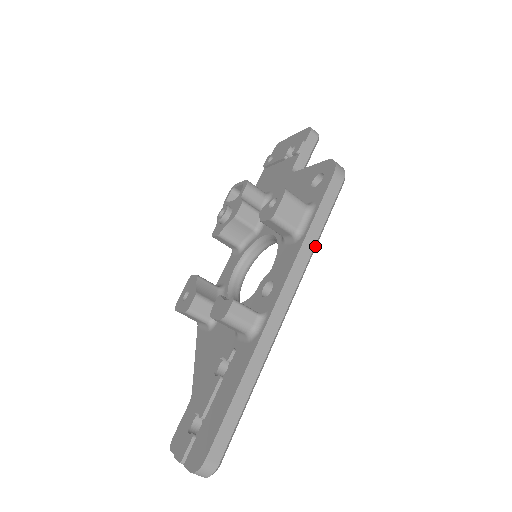
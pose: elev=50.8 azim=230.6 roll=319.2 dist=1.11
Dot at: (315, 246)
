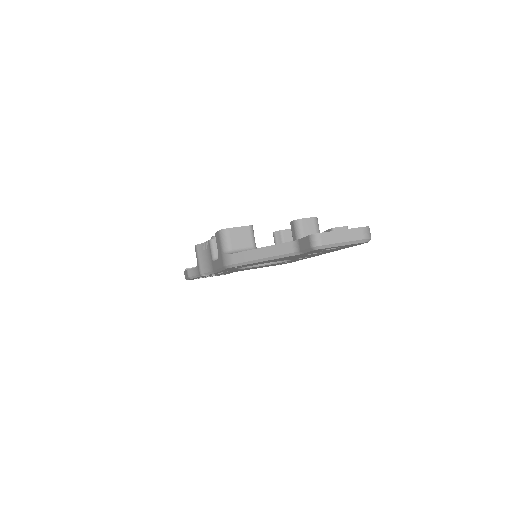
Dot at: occluded
